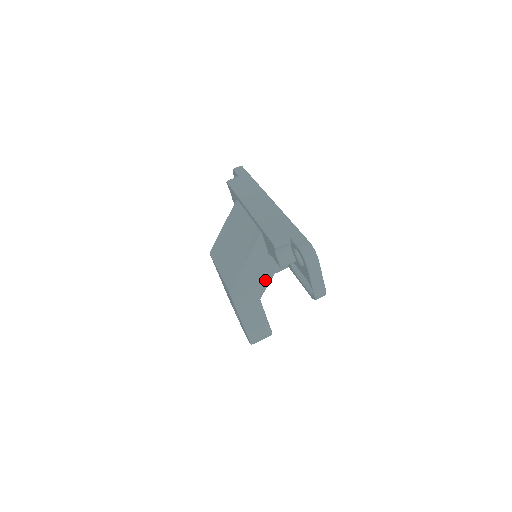
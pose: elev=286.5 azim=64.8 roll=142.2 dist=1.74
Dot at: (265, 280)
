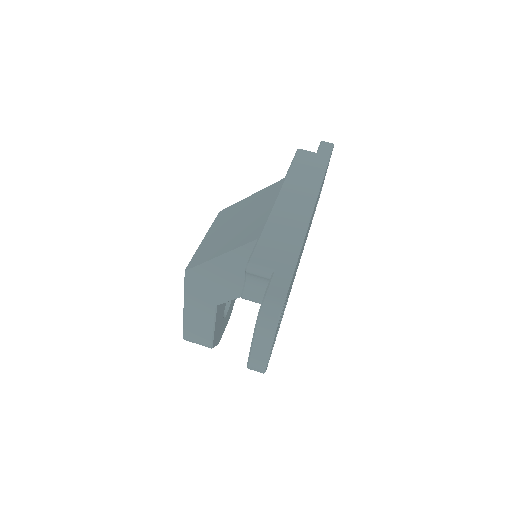
Dot at: (234, 291)
